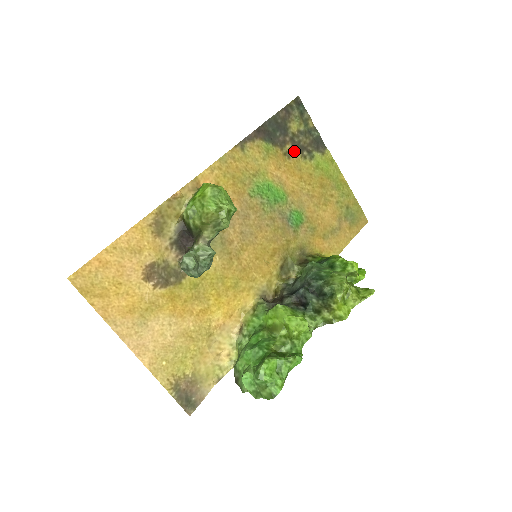
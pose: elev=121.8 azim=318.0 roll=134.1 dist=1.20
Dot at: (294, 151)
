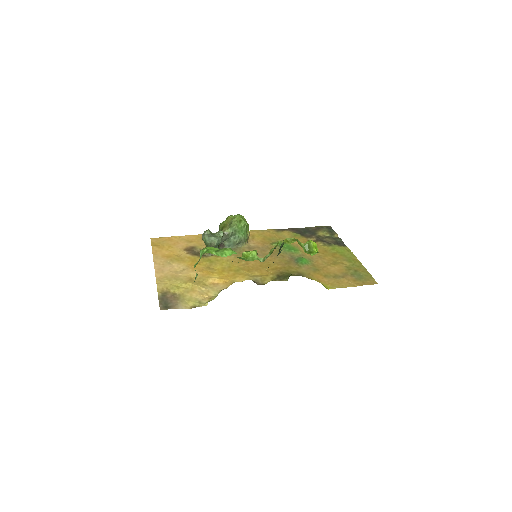
Dot at: (317, 241)
